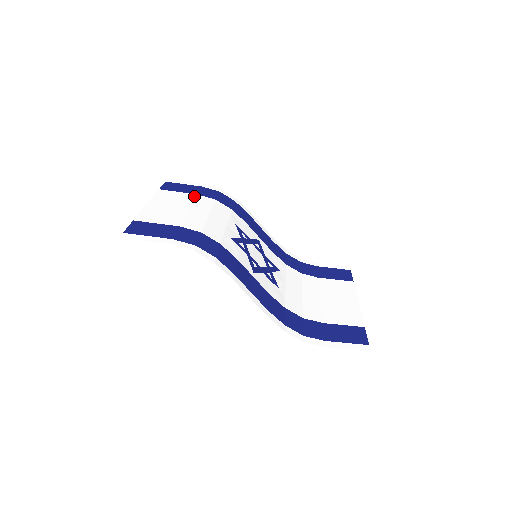
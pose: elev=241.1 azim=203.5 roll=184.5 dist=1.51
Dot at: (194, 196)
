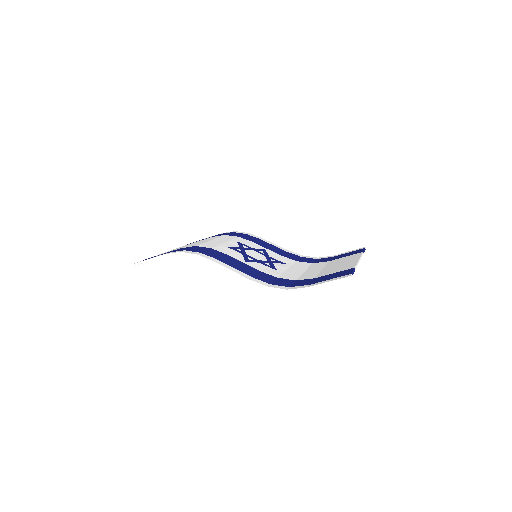
Dot at: occluded
